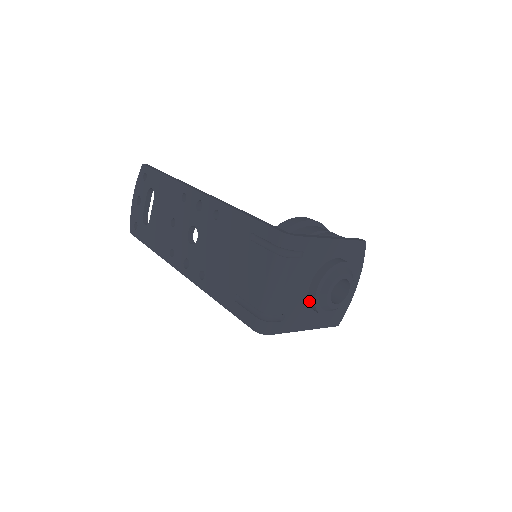
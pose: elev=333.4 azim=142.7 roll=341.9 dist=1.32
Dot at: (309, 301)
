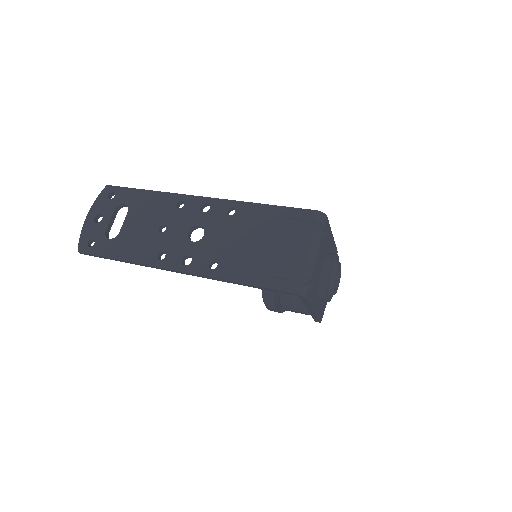
Dot at: (320, 282)
